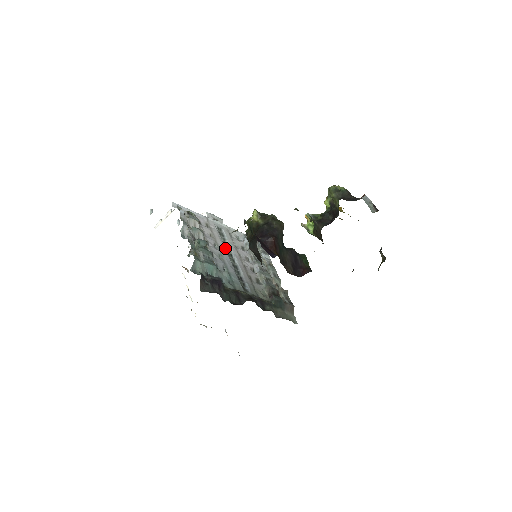
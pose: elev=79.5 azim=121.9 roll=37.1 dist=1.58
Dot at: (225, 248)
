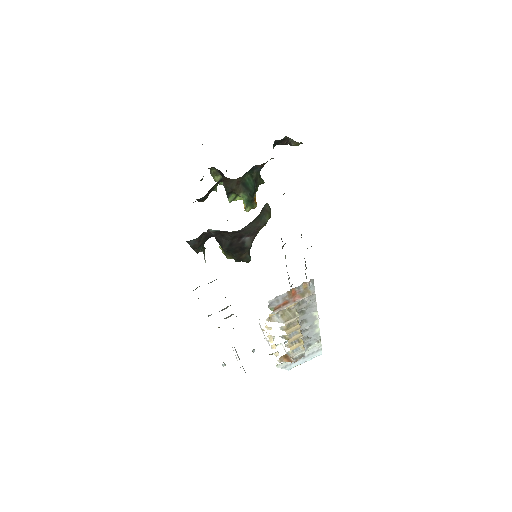
Dot at: occluded
